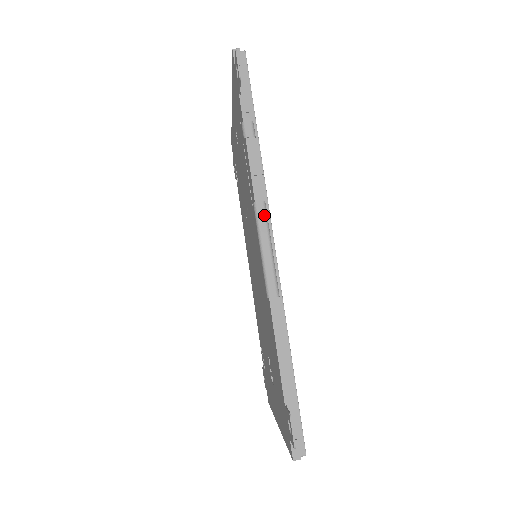
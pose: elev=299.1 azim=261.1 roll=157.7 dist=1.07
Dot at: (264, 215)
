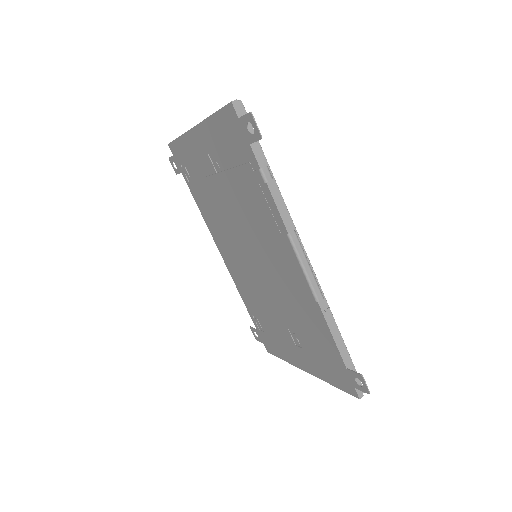
Dot at: (298, 242)
